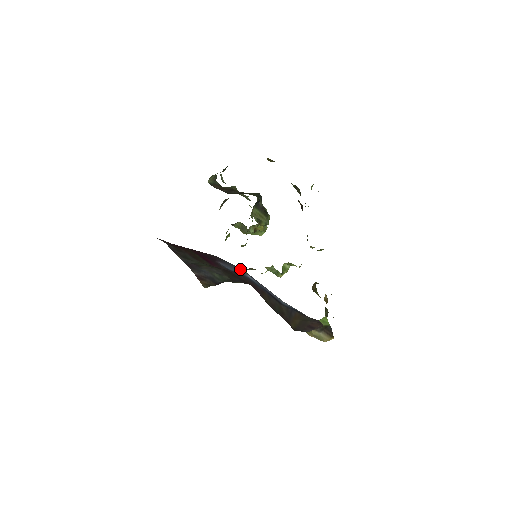
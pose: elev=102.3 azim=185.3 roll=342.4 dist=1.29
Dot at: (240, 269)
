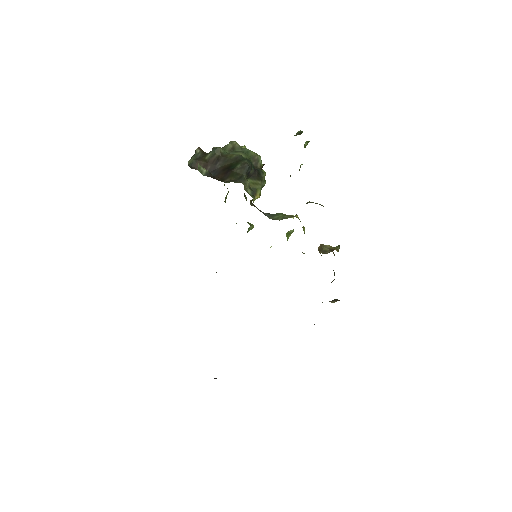
Dot at: occluded
